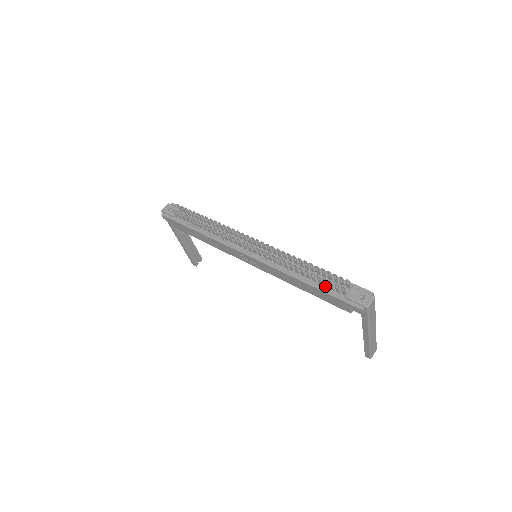
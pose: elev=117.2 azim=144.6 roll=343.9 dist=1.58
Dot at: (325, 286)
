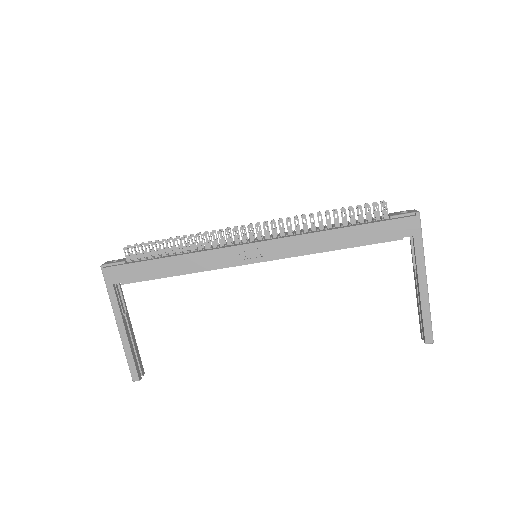
Dot at: (361, 223)
